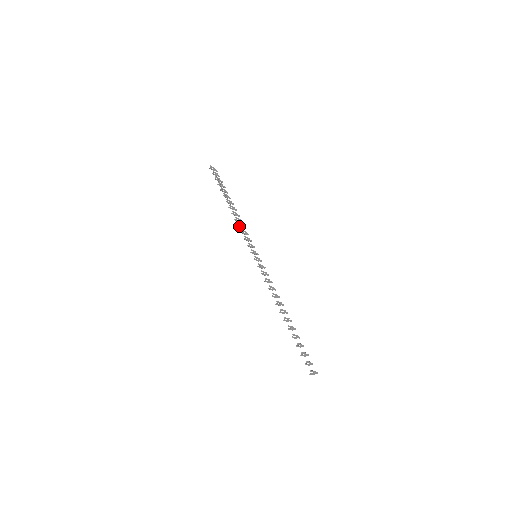
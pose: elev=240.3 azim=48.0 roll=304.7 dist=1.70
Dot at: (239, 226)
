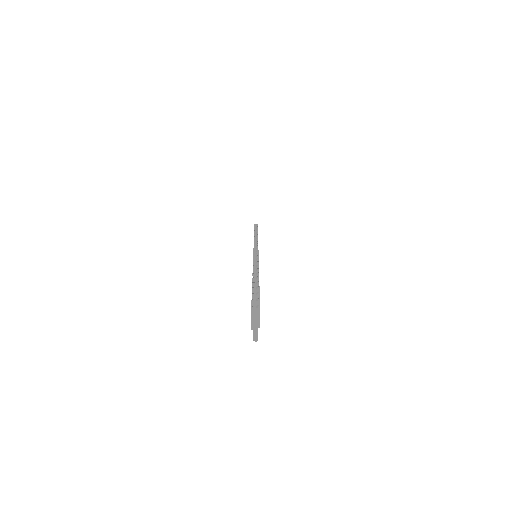
Dot at: occluded
